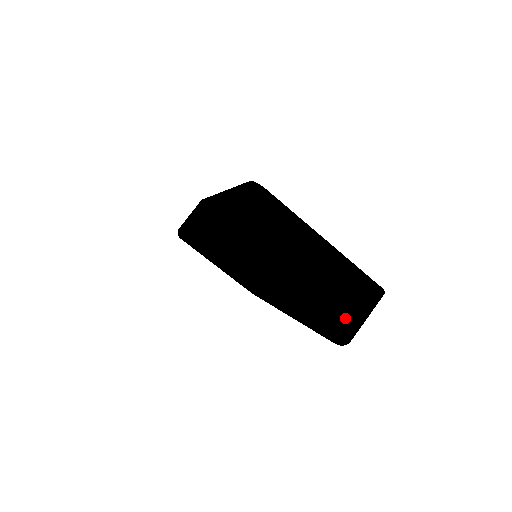
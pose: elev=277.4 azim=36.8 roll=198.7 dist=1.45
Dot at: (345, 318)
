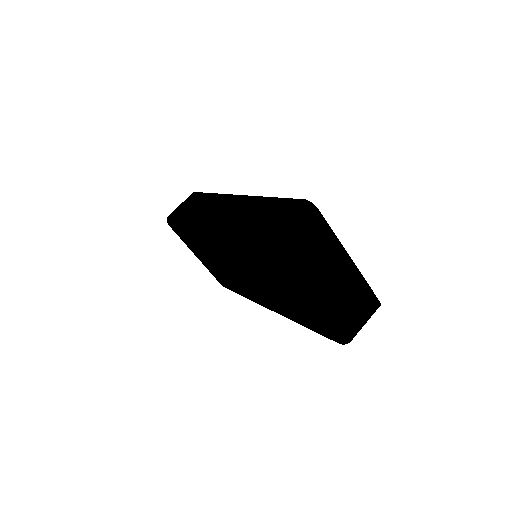
Dot at: (352, 323)
